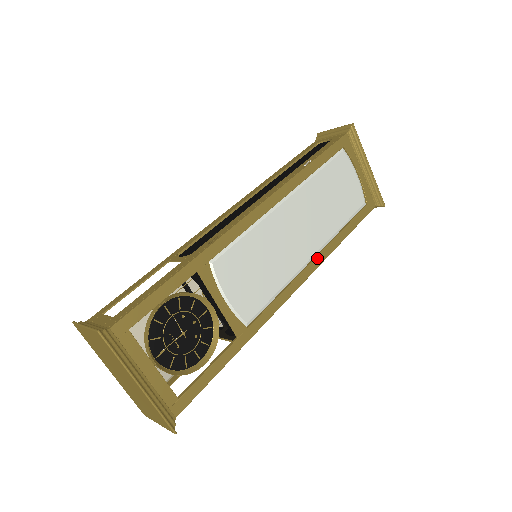
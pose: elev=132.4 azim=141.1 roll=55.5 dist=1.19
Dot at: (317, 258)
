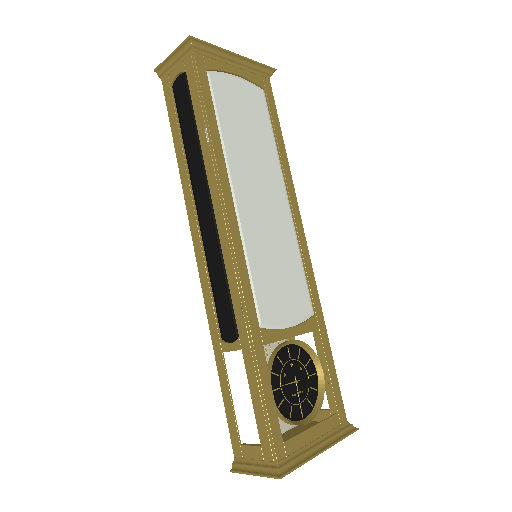
Dot at: (290, 195)
